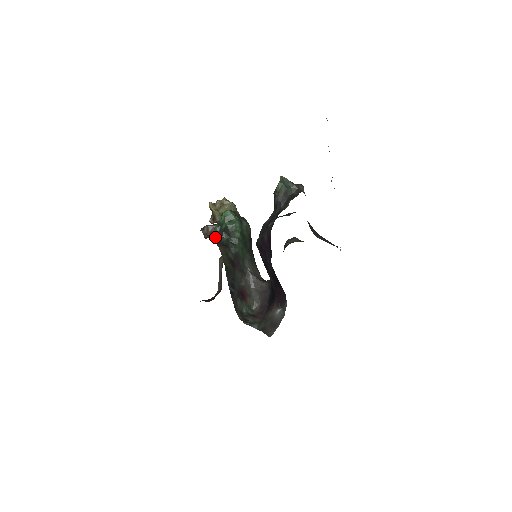
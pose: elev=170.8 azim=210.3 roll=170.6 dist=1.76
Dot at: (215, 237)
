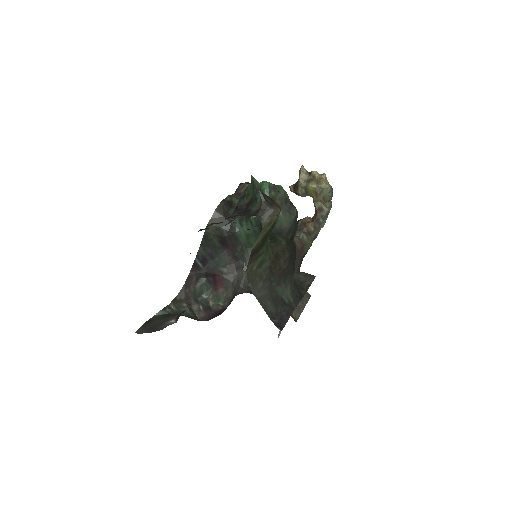
Dot at: (236, 200)
